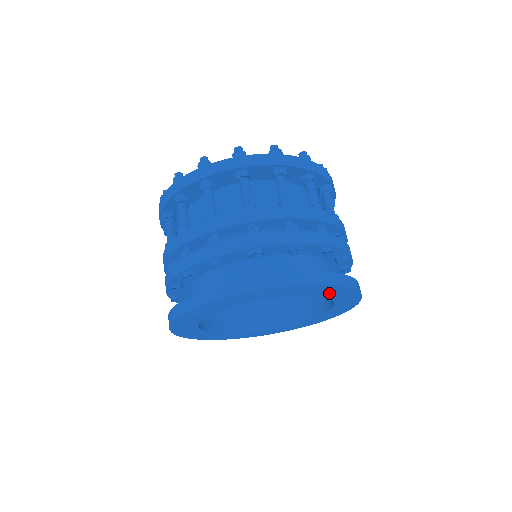
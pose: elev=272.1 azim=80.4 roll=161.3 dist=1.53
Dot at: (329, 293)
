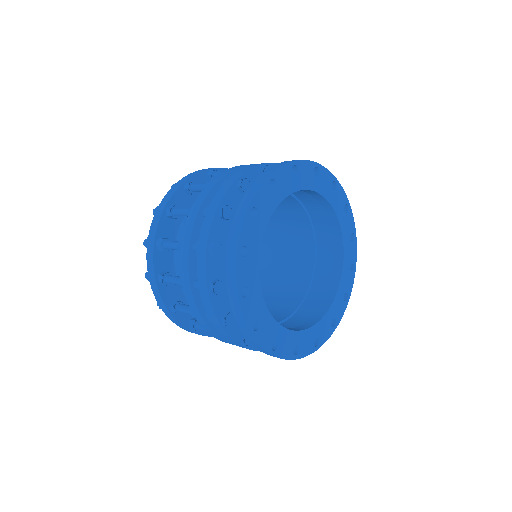
Dot at: (300, 180)
